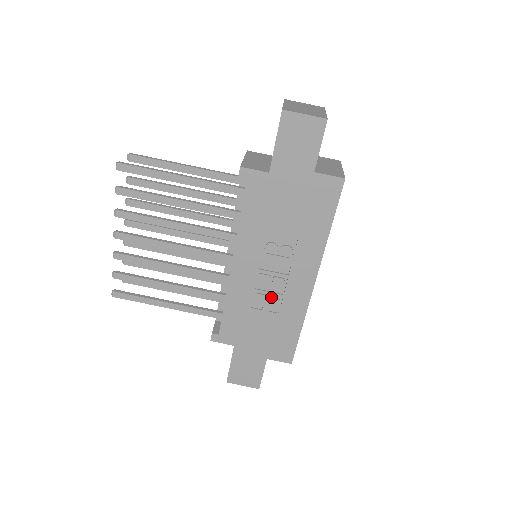
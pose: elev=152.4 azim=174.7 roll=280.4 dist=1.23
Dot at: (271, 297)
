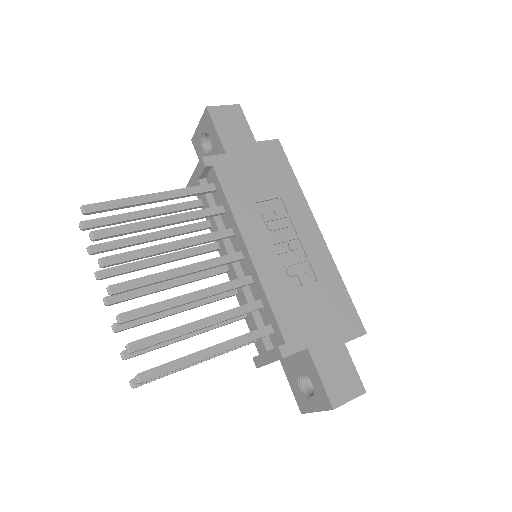
Dot at: (300, 266)
